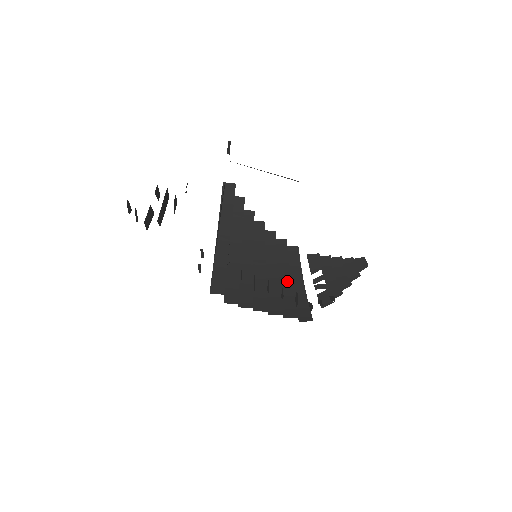
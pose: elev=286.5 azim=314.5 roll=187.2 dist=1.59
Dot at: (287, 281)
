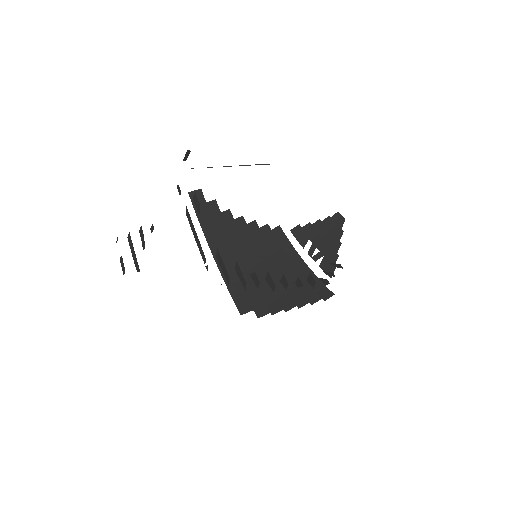
Dot at: (290, 266)
